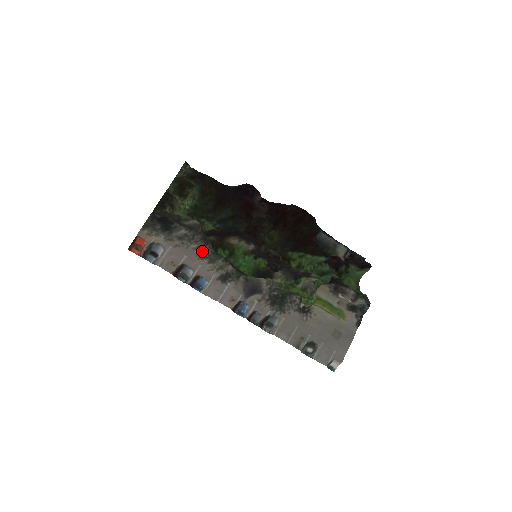
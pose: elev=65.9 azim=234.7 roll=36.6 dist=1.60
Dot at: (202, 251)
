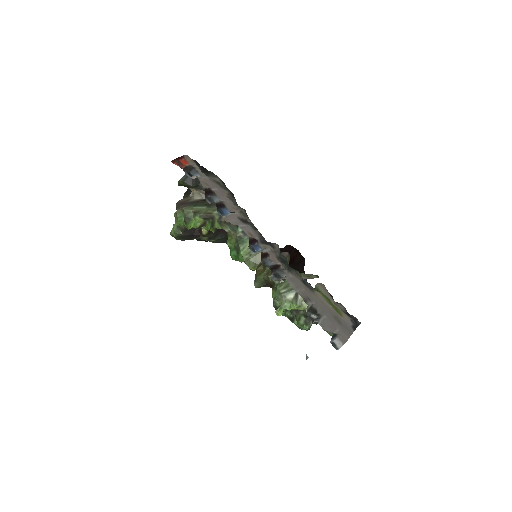
Dot at: occluded
